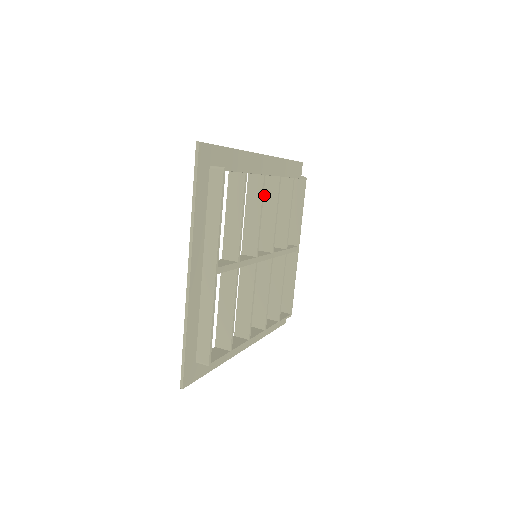
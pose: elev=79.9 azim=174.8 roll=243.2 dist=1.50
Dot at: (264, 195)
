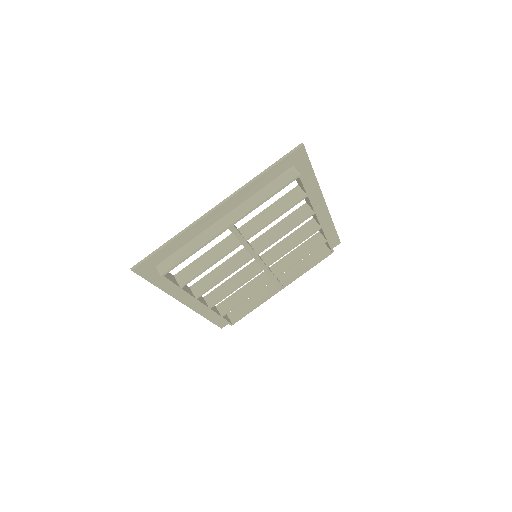
Dot at: (300, 228)
